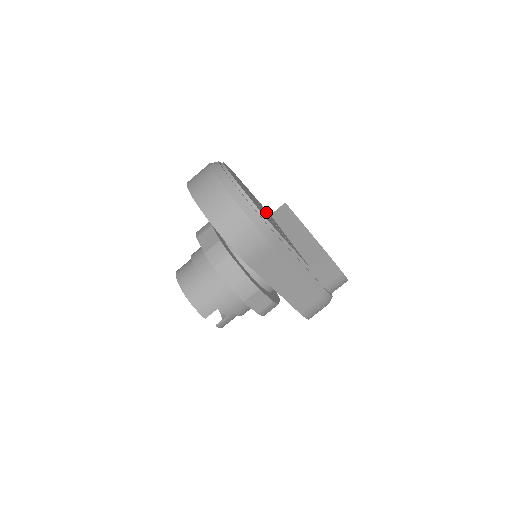
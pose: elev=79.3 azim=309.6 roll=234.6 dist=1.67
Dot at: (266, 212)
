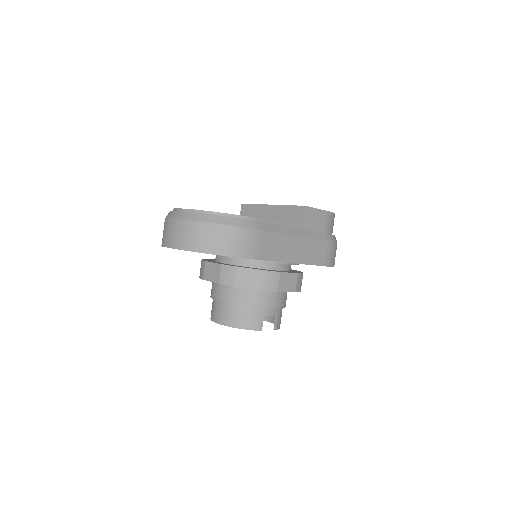
Dot at: occluded
